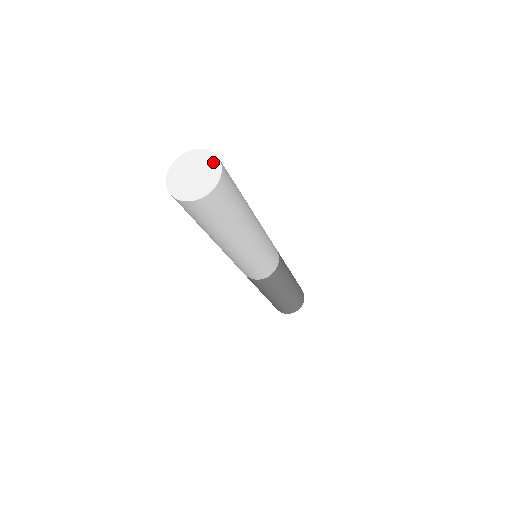
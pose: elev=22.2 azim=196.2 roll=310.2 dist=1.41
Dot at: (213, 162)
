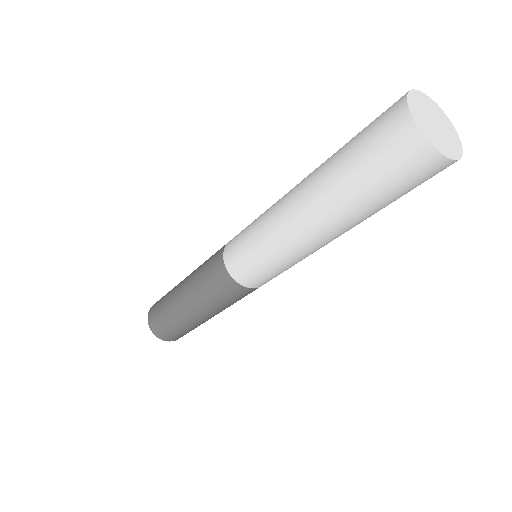
Dot at: (441, 113)
